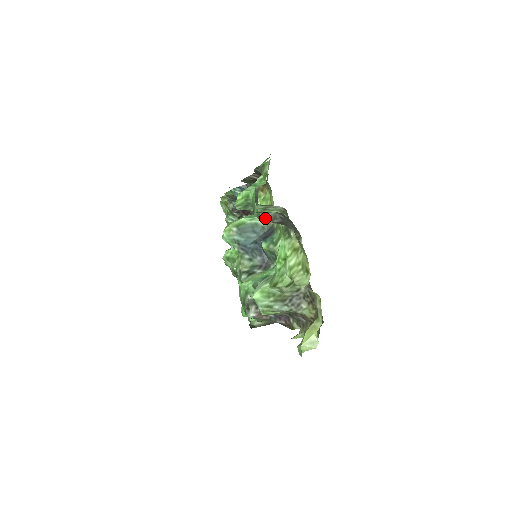
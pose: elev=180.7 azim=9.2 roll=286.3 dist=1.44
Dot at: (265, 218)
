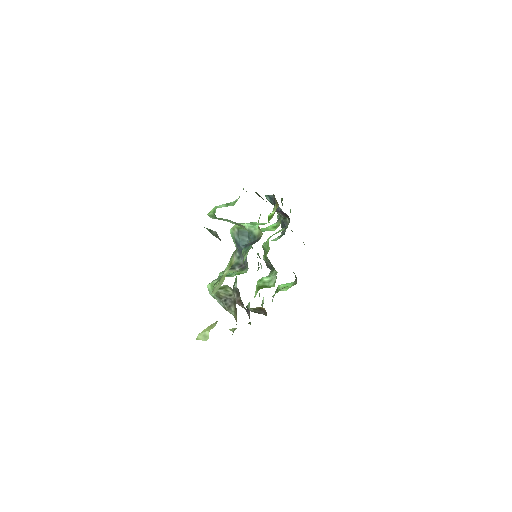
Dot at: (212, 233)
